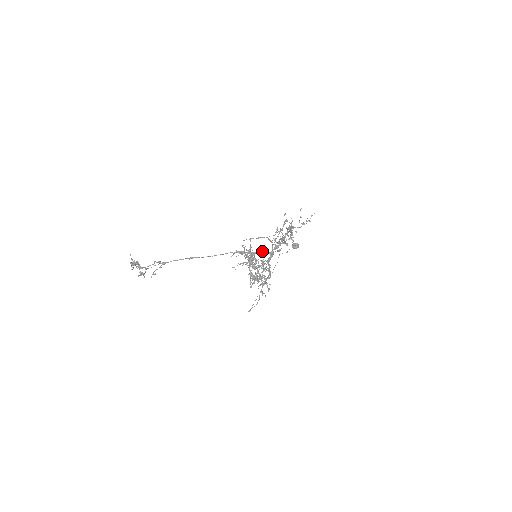
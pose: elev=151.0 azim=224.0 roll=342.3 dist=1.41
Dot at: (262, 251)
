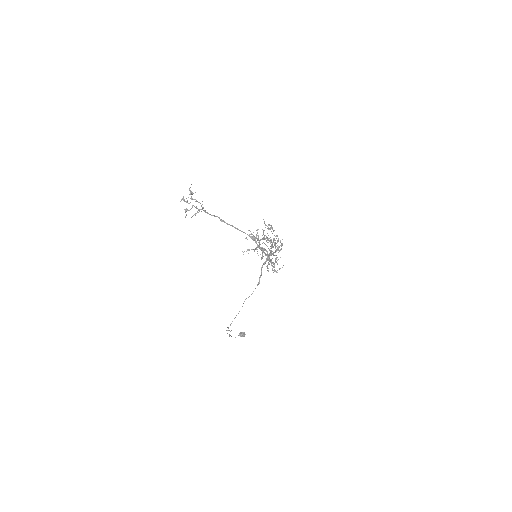
Dot at: occluded
